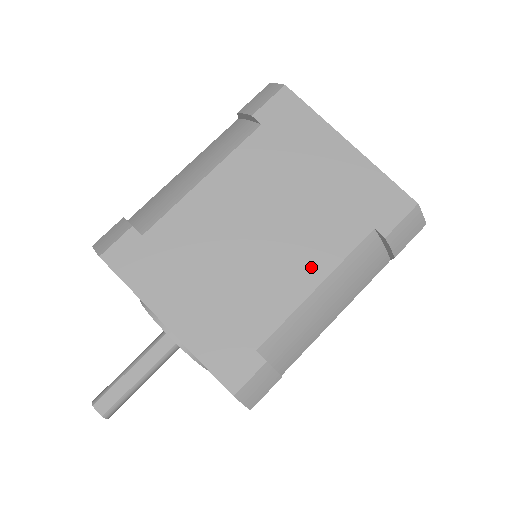
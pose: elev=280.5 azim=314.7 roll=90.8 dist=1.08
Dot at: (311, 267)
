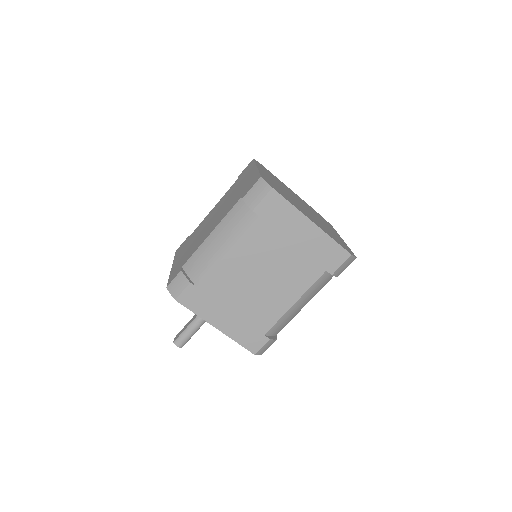
Dot at: (215, 225)
